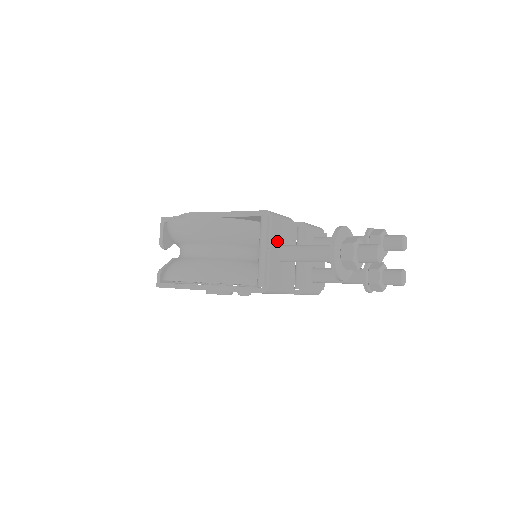
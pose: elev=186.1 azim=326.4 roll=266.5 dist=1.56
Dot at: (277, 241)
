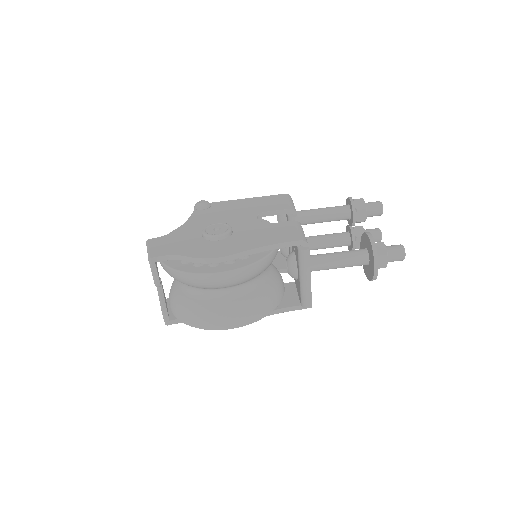
Dot at: occluded
